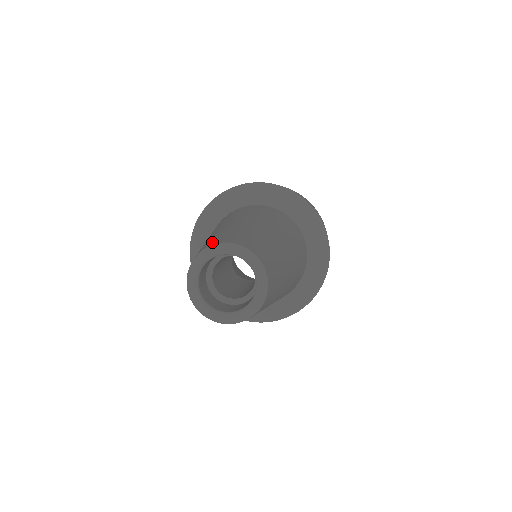
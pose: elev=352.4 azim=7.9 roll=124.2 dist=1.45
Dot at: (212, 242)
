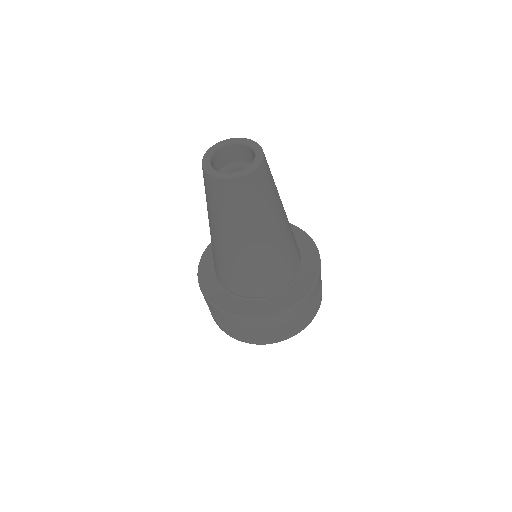
Dot at: occluded
